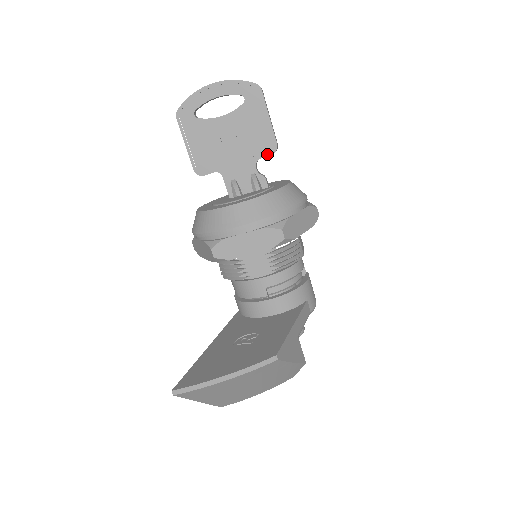
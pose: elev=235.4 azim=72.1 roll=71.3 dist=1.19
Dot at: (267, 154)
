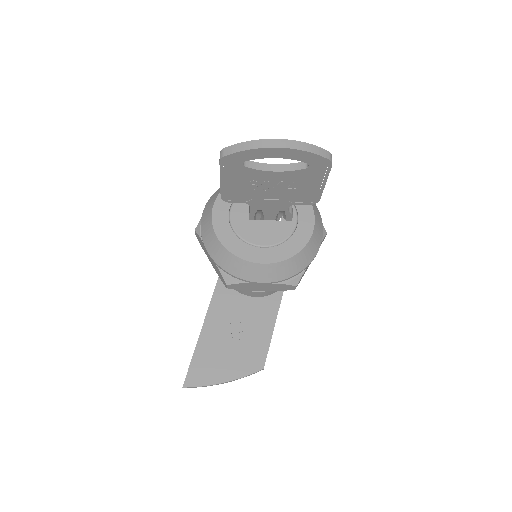
Dot at: (305, 203)
